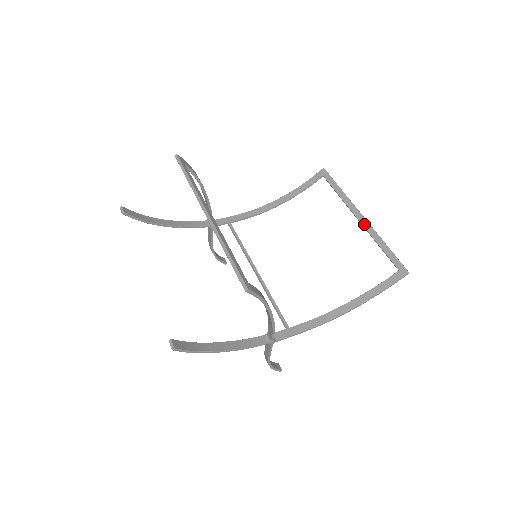
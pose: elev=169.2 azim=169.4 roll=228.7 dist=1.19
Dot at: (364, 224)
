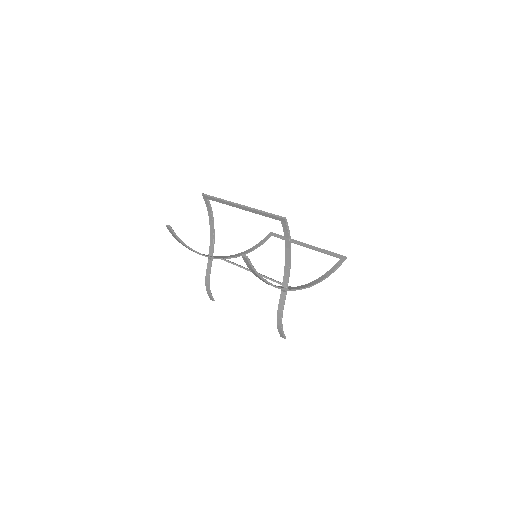
Dot at: (310, 246)
